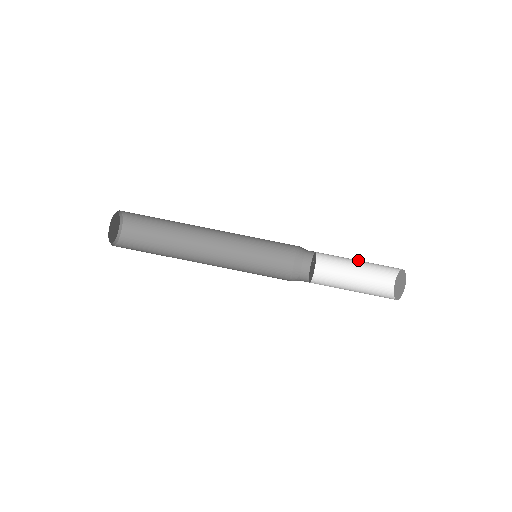
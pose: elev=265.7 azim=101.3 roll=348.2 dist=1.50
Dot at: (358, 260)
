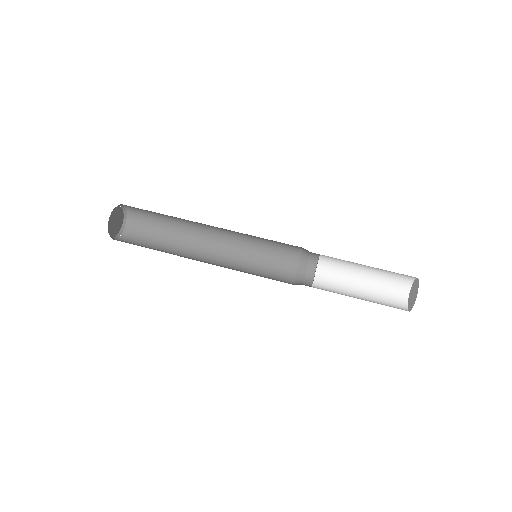
Dot at: occluded
